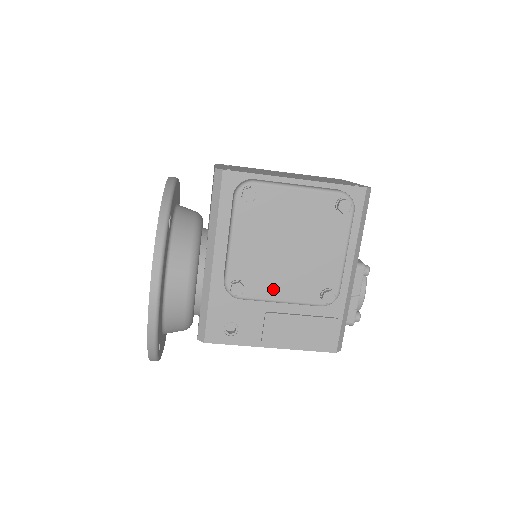
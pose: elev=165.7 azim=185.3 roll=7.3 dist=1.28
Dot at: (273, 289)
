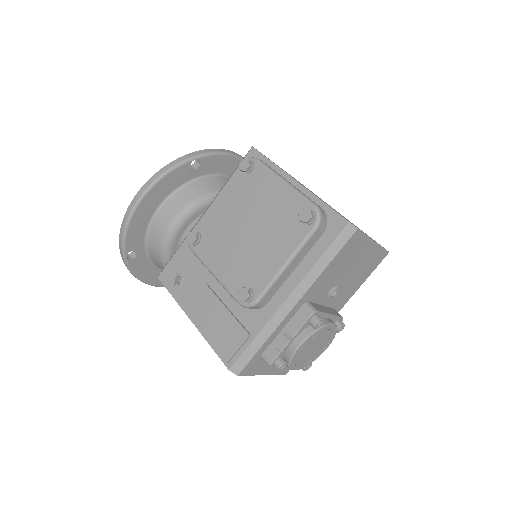
Dot at: (215, 258)
